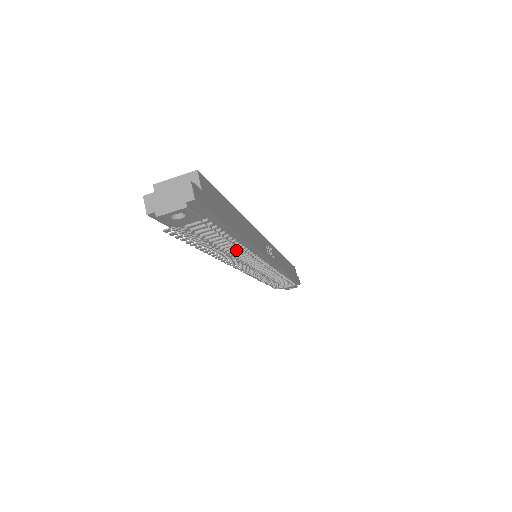
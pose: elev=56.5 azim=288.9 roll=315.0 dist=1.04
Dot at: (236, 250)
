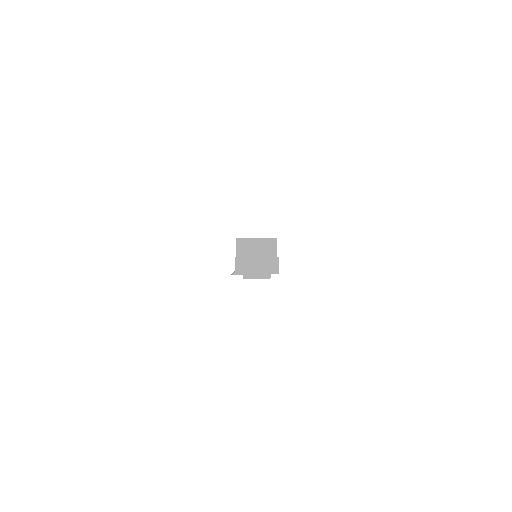
Dot at: occluded
